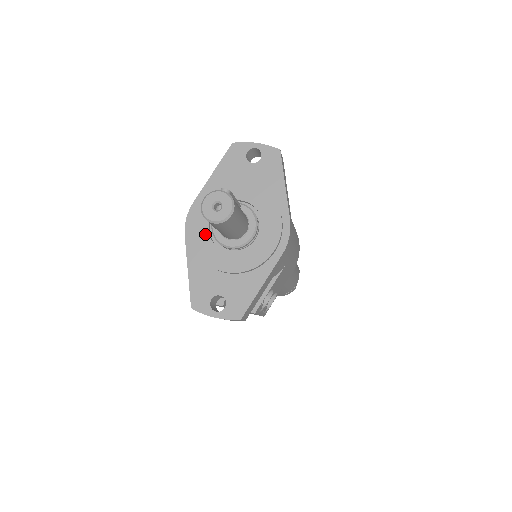
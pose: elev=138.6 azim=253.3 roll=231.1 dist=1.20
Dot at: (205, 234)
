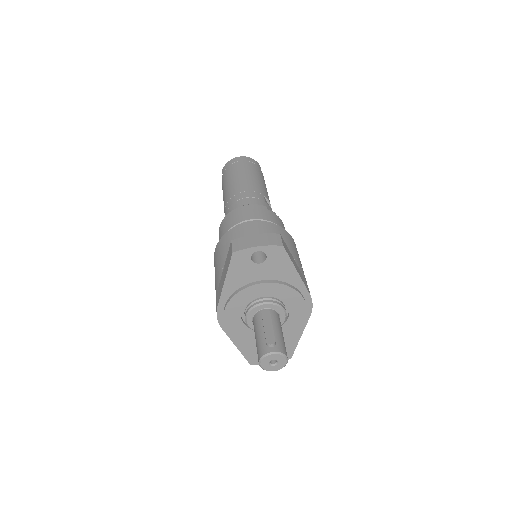
Dot at: (241, 326)
